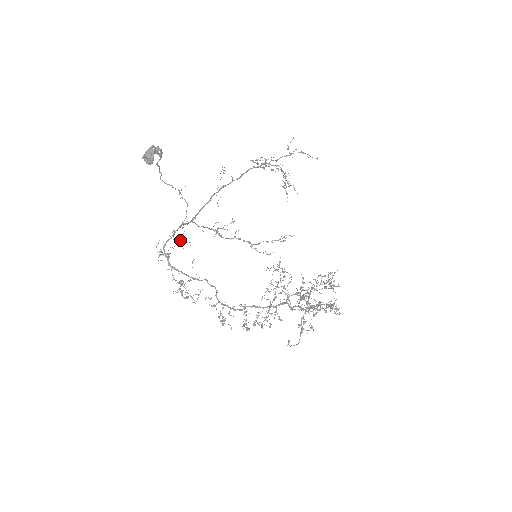
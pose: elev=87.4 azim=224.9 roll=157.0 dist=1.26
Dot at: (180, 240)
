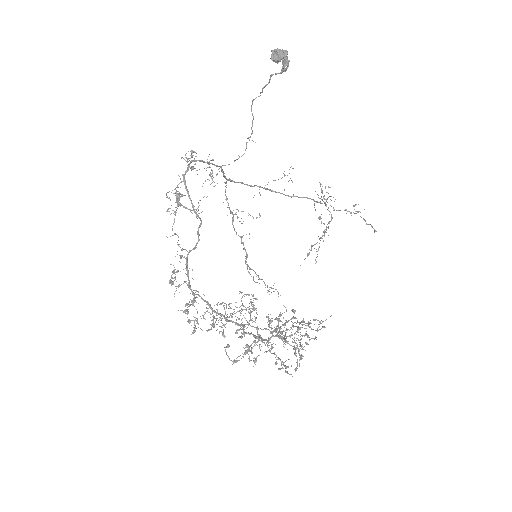
Dot at: (209, 174)
